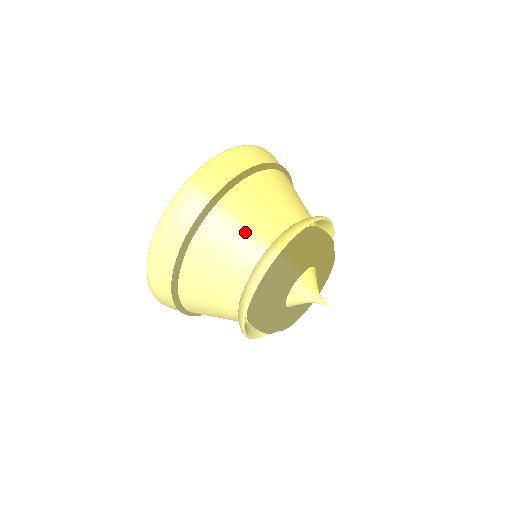
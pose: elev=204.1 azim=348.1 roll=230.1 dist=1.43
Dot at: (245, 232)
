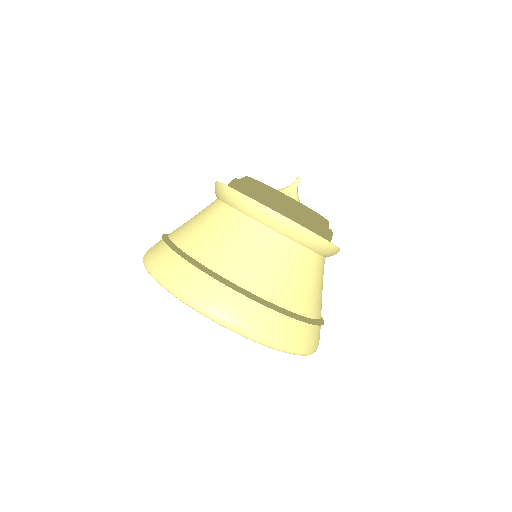
Dot at: (197, 214)
